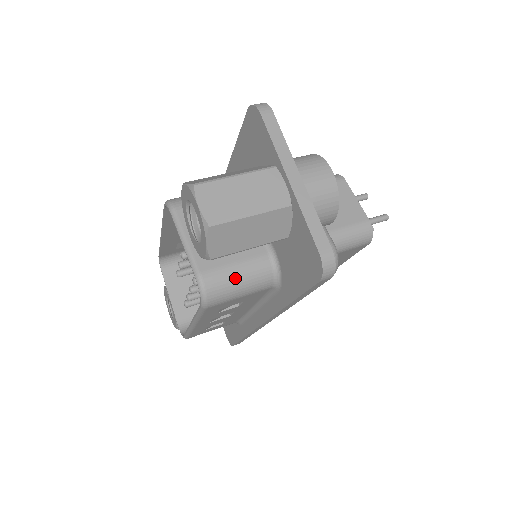
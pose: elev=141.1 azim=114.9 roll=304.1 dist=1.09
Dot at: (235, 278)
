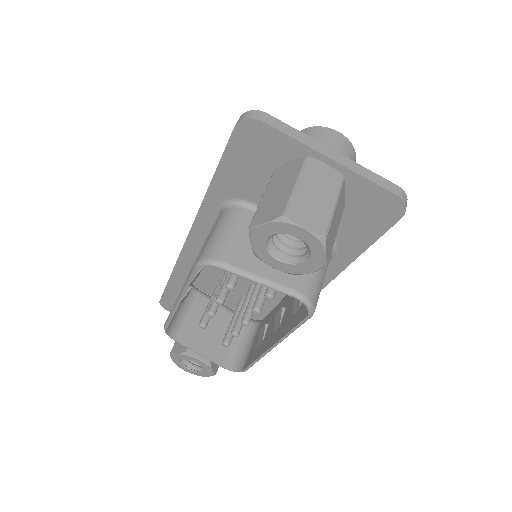
Dot at: (316, 273)
